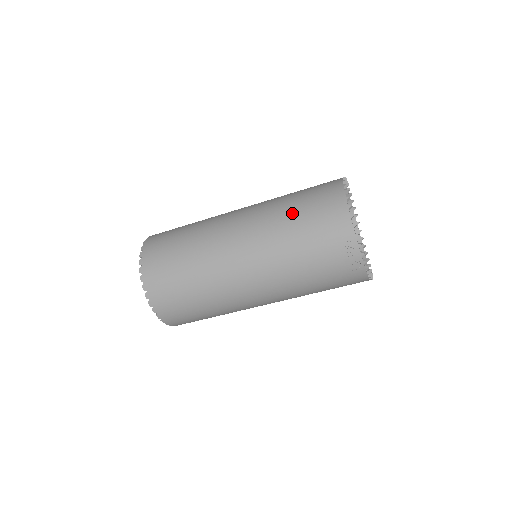
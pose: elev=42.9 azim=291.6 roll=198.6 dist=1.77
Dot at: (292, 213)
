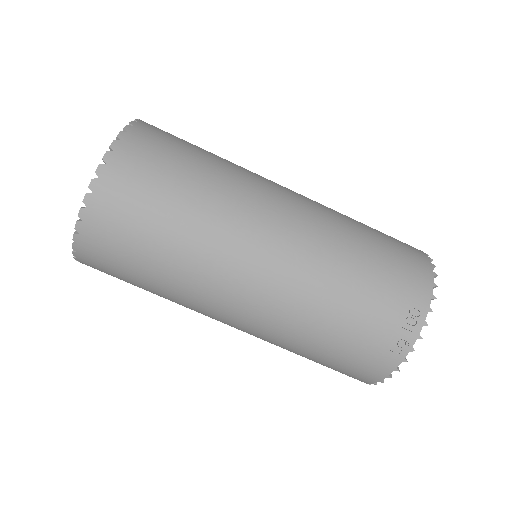
Dot at: (365, 232)
